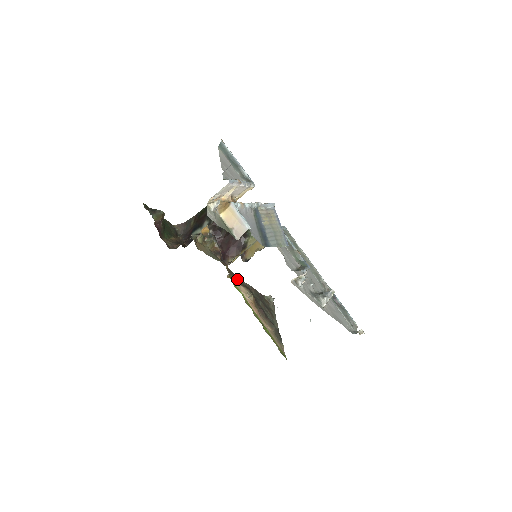
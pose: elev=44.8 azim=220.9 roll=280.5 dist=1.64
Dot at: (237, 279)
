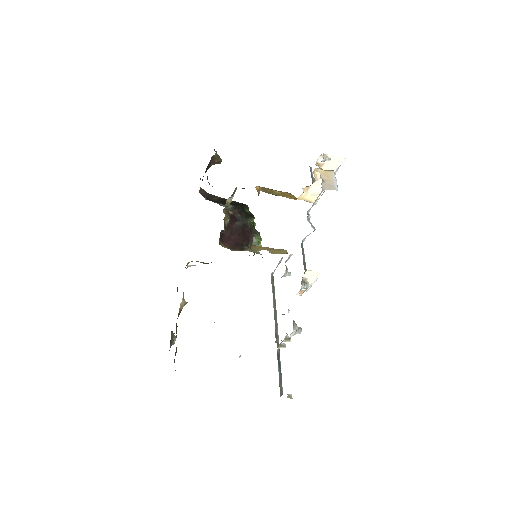
Dot at: occluded
